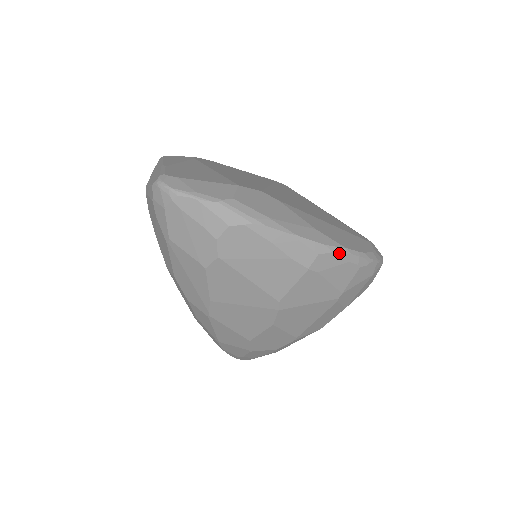
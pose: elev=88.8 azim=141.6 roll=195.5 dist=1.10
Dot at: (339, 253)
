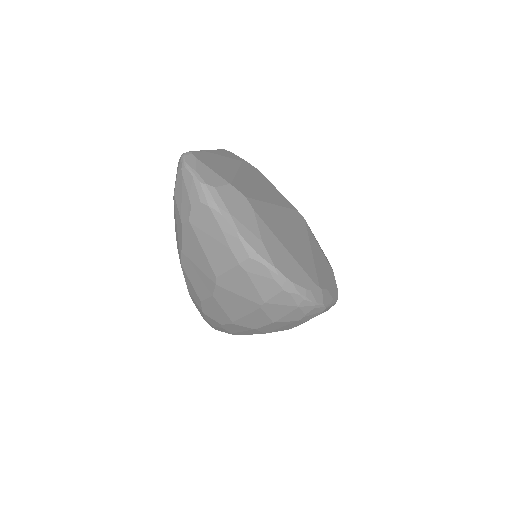
Dot at: (267, 267)
